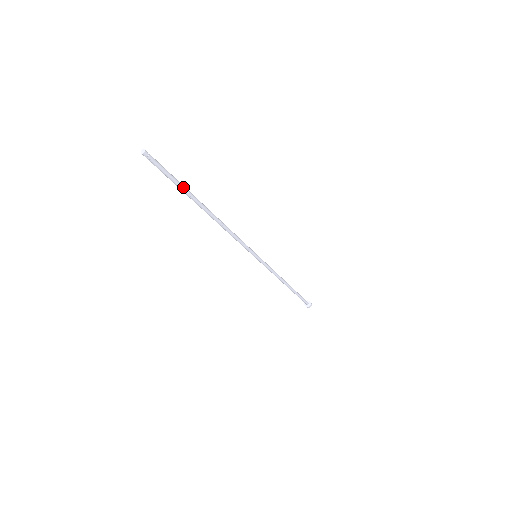
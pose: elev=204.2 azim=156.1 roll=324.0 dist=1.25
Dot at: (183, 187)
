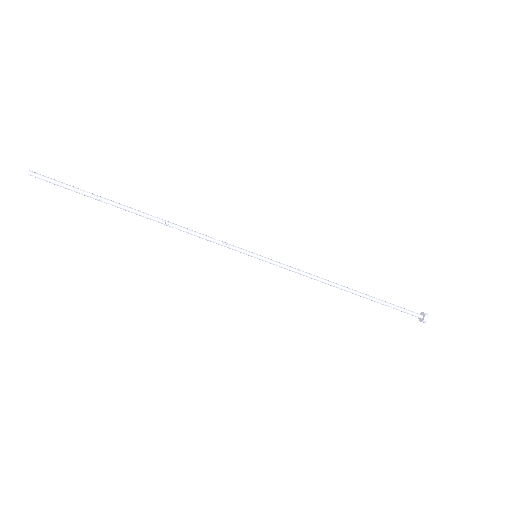
Dot at: (91, 196)
